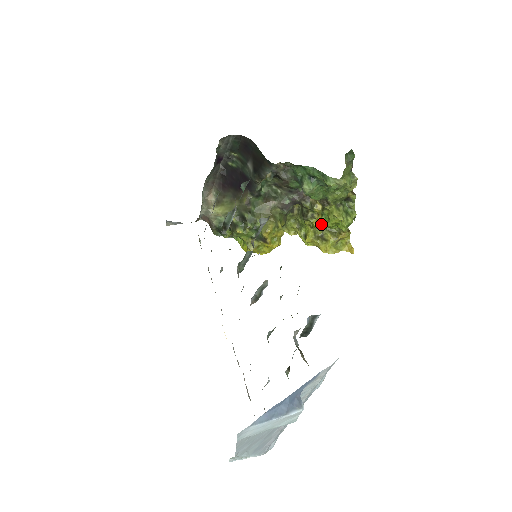
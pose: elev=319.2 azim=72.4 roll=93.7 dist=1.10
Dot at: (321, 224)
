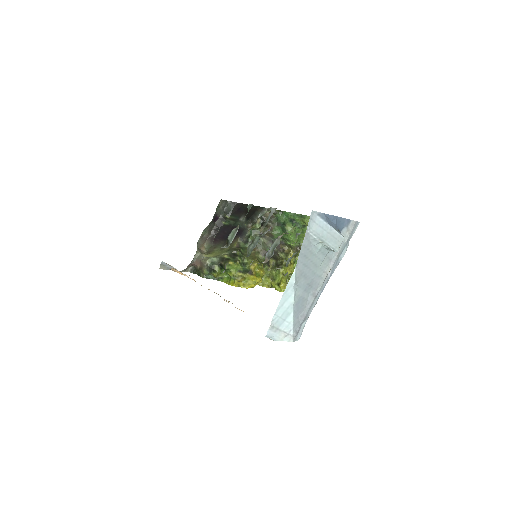
Dot at: (293, 270)
